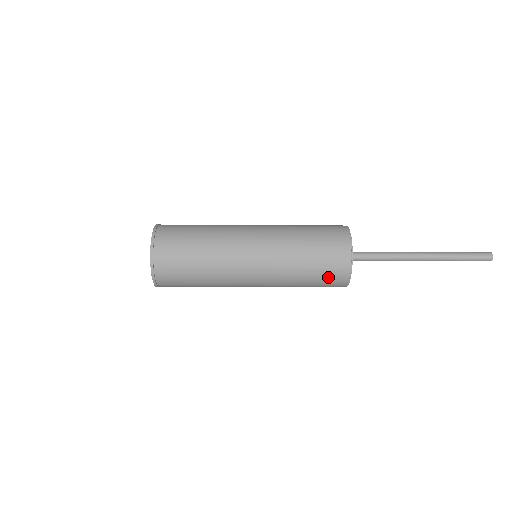
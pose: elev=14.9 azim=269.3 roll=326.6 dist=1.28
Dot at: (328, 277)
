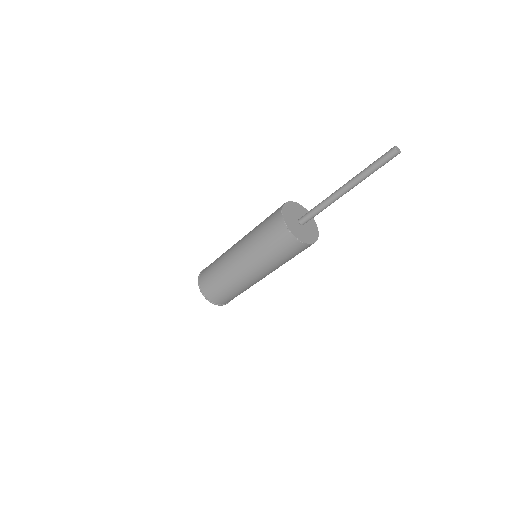
Dot at: (289, 249)
